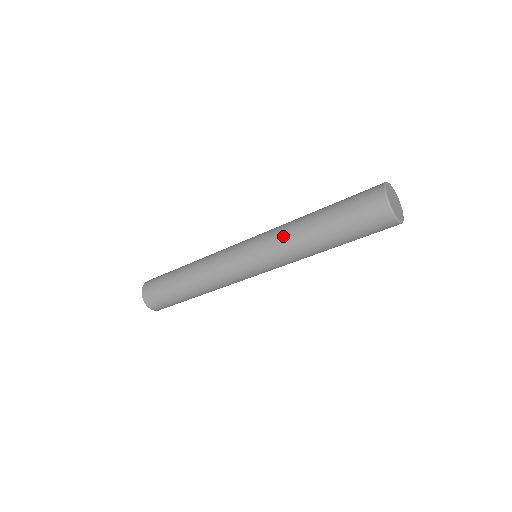
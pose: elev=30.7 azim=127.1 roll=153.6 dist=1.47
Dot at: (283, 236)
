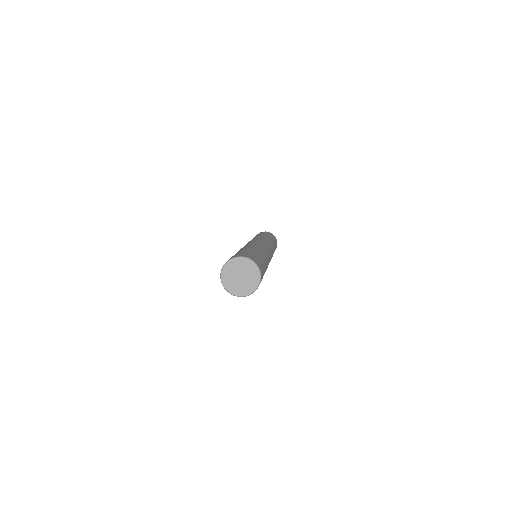
Dot at: occluded
